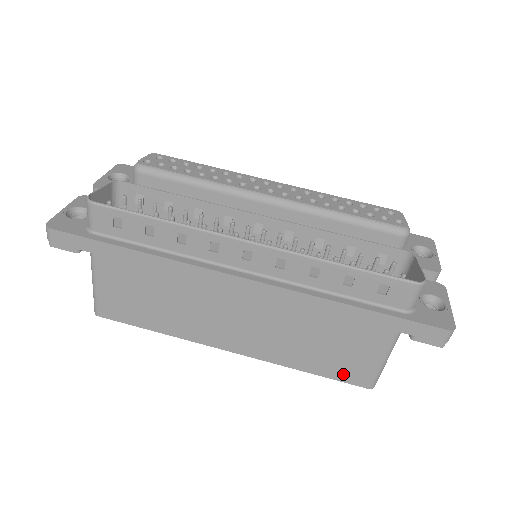
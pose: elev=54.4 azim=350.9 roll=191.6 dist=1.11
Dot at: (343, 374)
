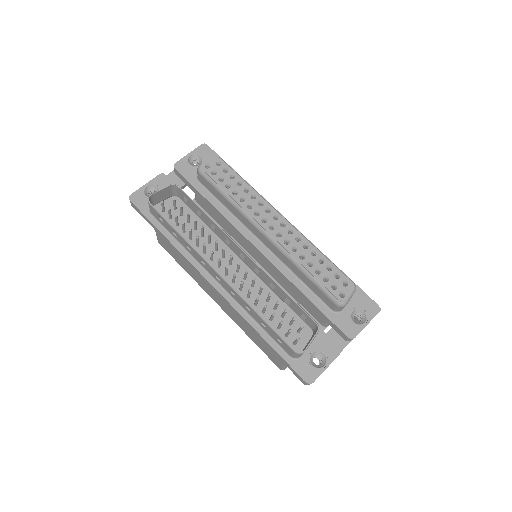
Dot at: (267, 354)
